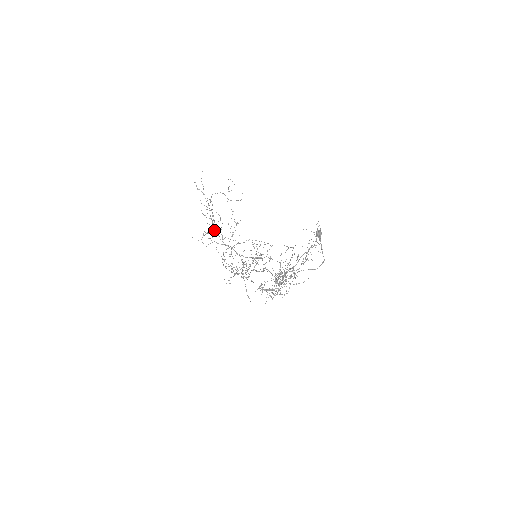
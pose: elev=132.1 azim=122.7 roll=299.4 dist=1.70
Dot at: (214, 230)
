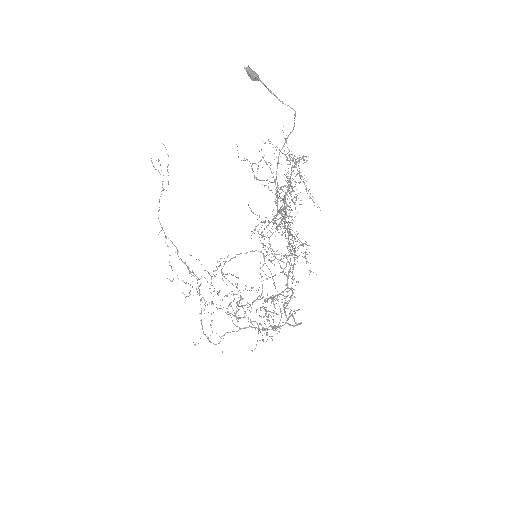
Dot at: (199, 286)
